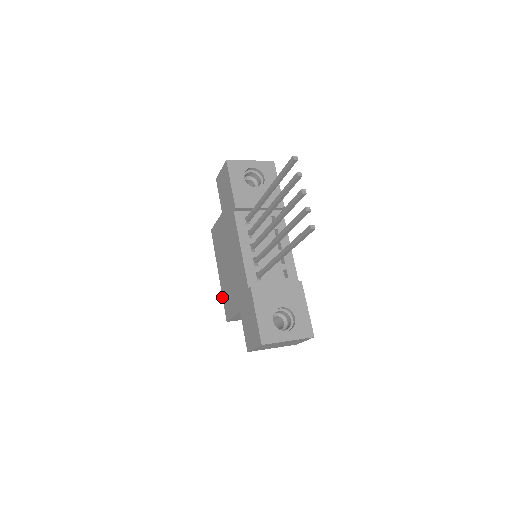
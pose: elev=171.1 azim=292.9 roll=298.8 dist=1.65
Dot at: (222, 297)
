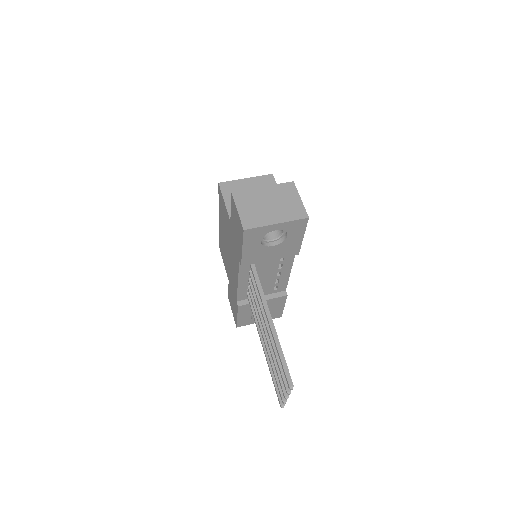
Dot at: occluded
